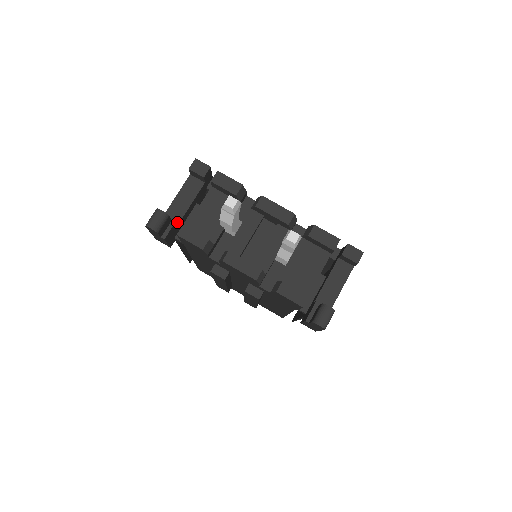
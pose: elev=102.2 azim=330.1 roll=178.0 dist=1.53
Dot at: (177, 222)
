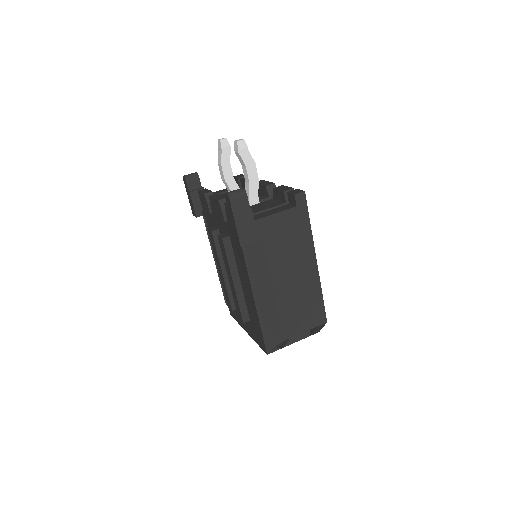
Dot at: occluded
